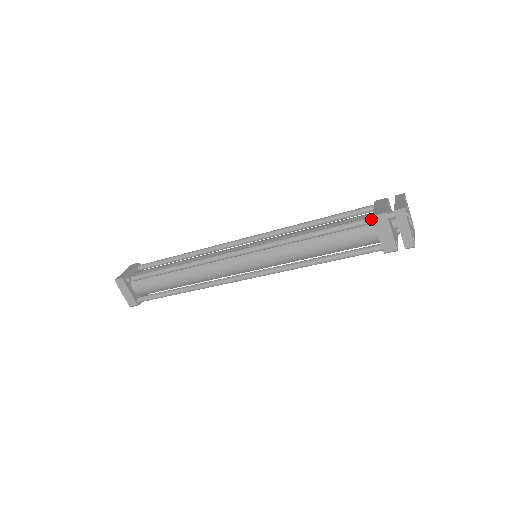
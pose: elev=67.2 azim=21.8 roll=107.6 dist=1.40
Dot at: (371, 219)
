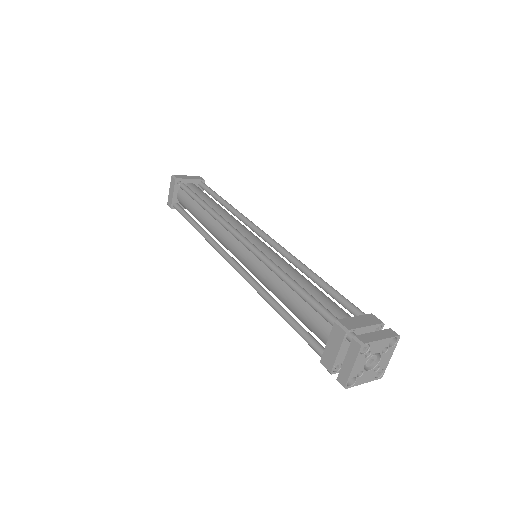
Dot at: (335, 321)
